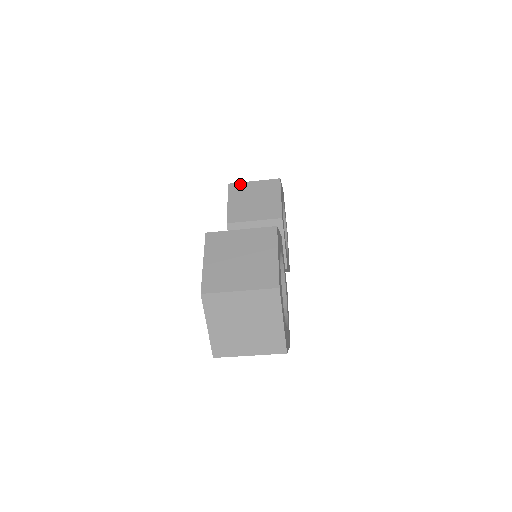
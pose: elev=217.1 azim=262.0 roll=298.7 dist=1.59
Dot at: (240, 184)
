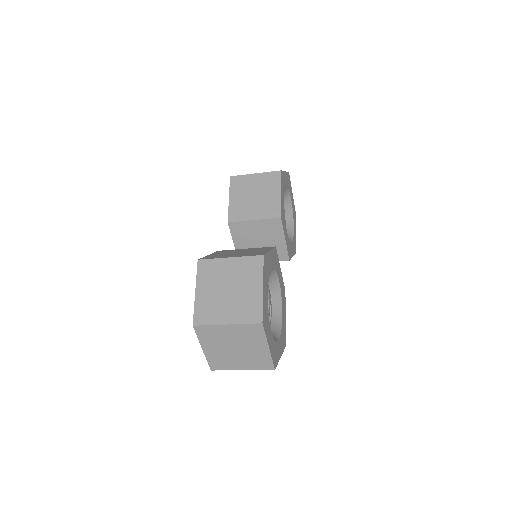
Dot at: (241, 177)
